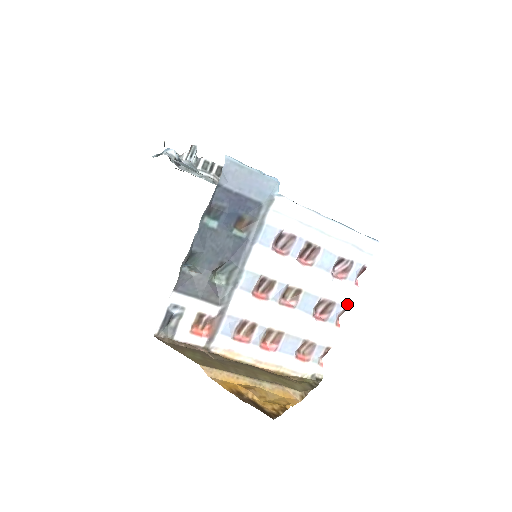
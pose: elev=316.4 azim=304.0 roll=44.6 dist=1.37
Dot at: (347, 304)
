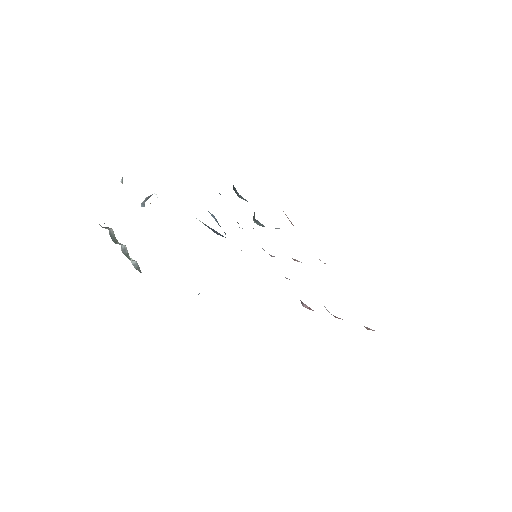
Dot at: occluded
